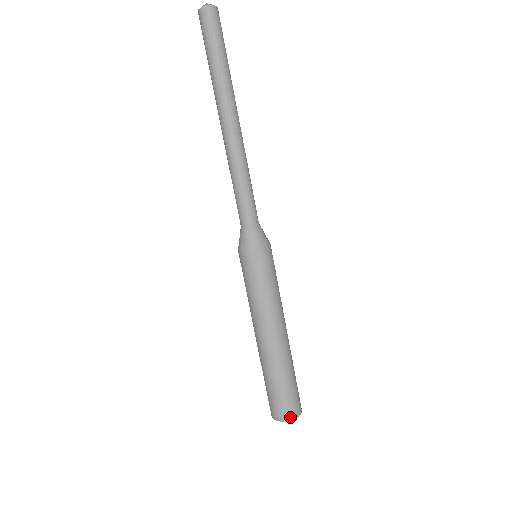
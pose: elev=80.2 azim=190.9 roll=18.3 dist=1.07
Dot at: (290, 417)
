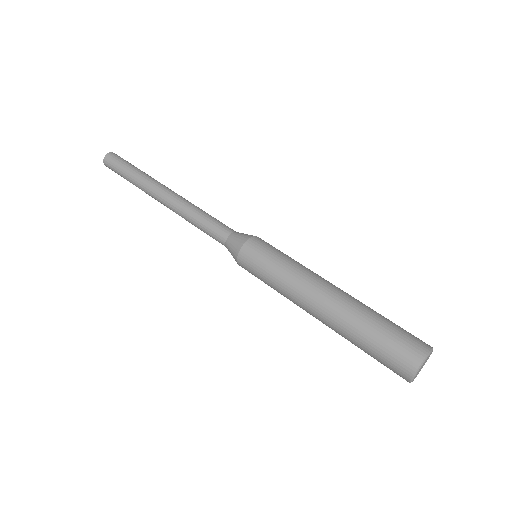
Dot at: (428, 345)
